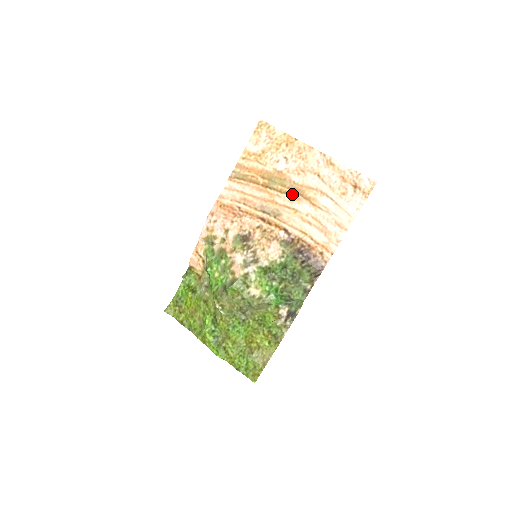
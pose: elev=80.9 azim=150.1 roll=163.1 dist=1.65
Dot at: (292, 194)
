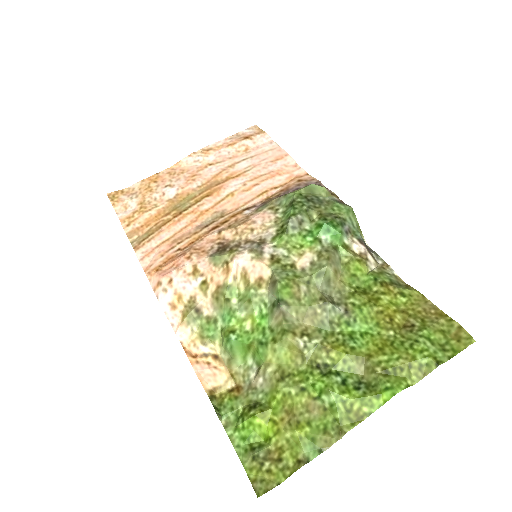
Dot at: (210, 192)
